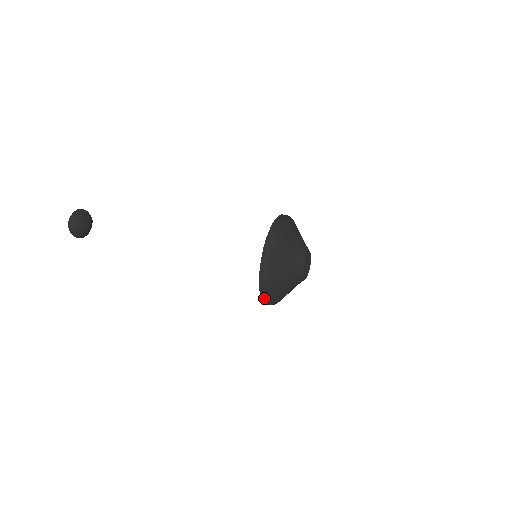
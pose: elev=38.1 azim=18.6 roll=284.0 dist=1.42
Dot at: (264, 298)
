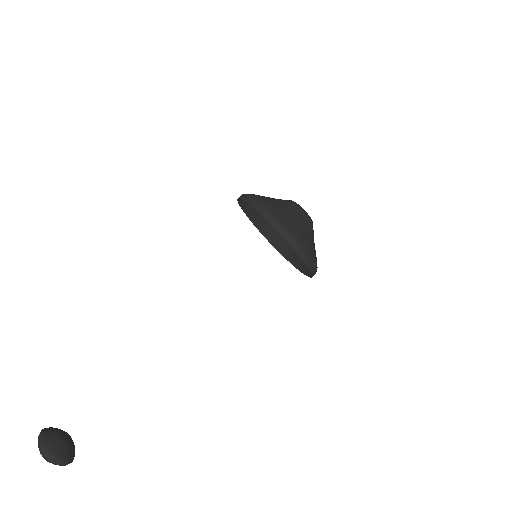
Dot at: (303, 254)
